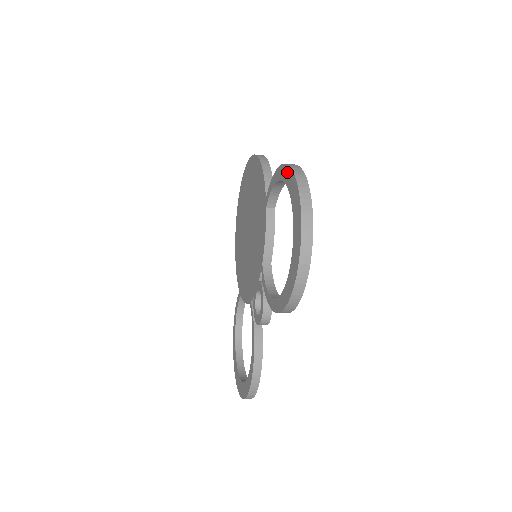
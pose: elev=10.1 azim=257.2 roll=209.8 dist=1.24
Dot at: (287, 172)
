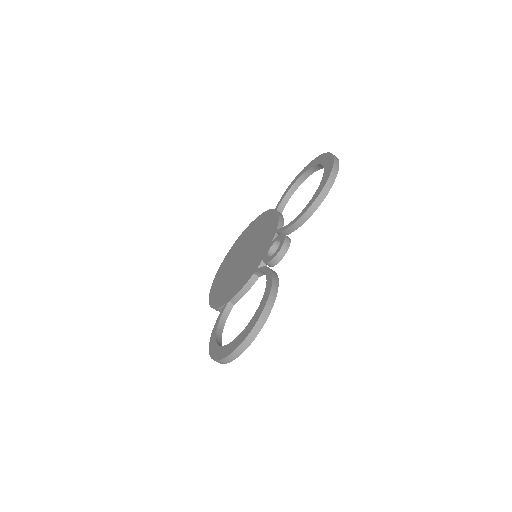
Dot at: (306, 168)
